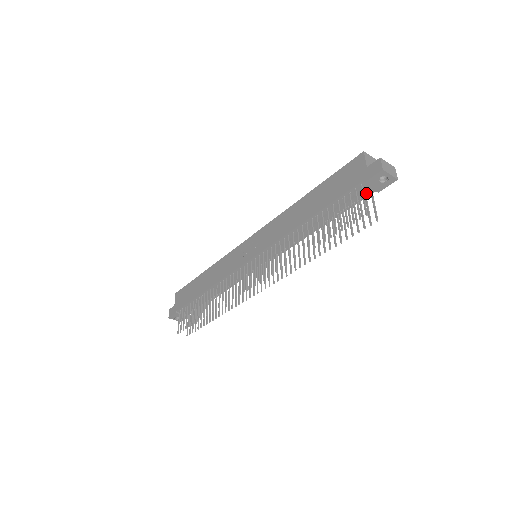
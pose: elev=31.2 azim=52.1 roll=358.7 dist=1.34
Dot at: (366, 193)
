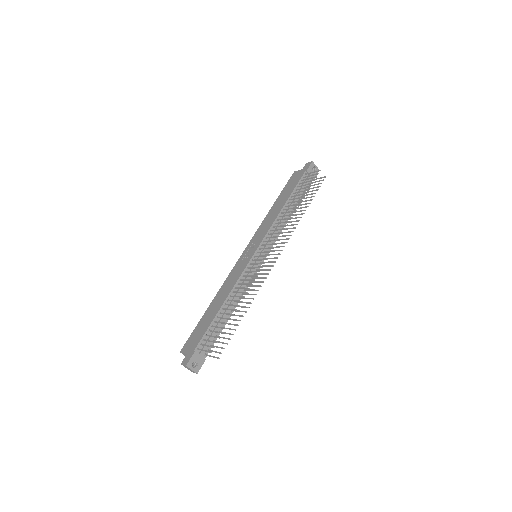
Dot at: (308, 182)
